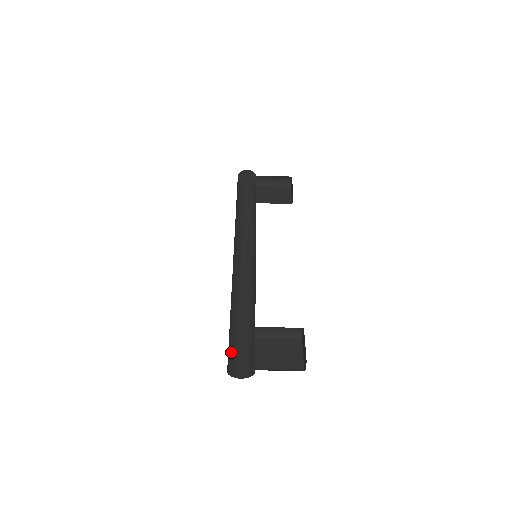
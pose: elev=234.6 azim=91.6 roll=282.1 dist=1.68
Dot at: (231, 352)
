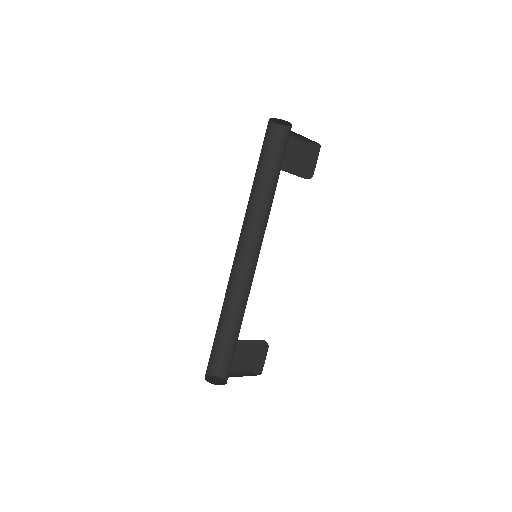
Dot at: (210, 357)
